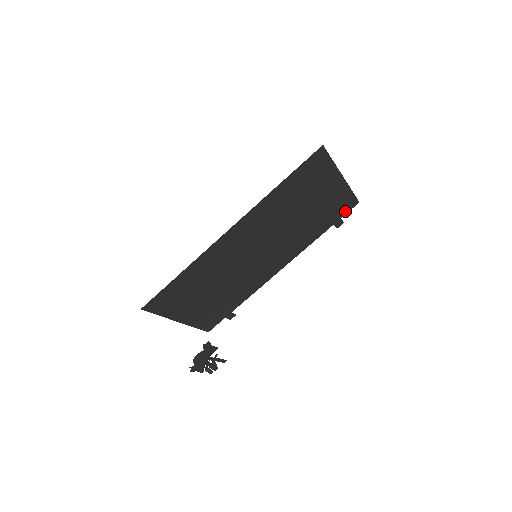
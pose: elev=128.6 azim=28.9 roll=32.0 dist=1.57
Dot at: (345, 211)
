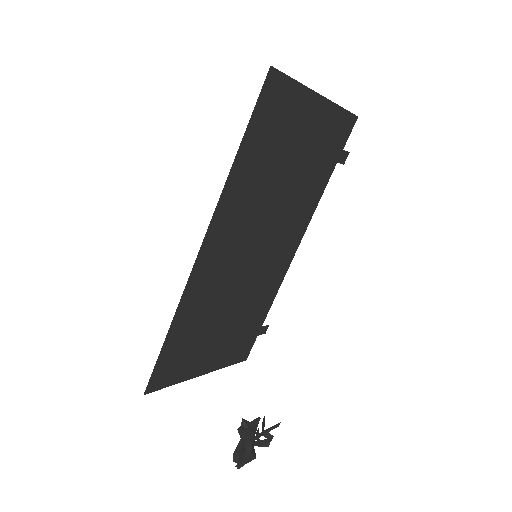
Dot at: (344, 138)
